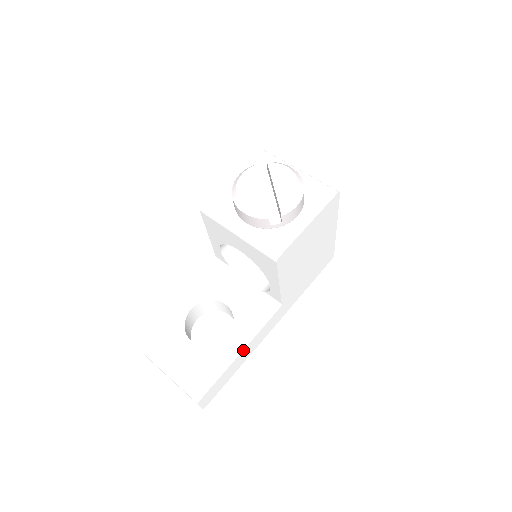
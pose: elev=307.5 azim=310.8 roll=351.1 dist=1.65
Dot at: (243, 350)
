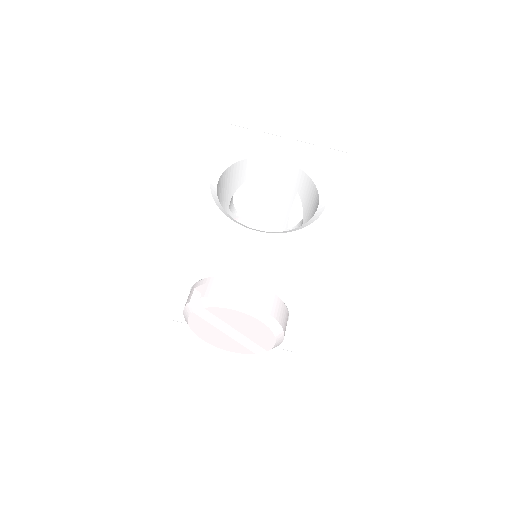
Dot at: occluded
